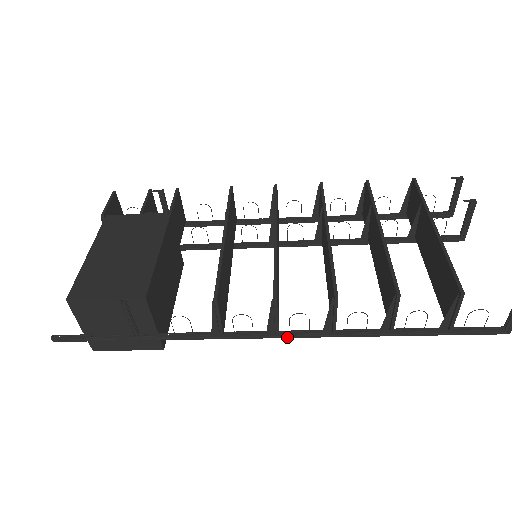
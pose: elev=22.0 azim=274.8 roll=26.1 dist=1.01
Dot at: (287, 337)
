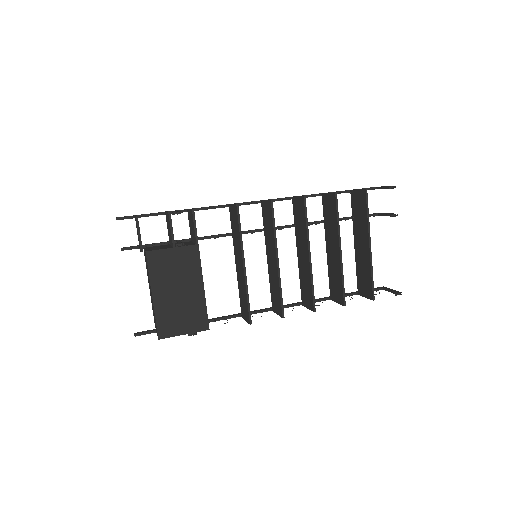
Dot at: occluded
